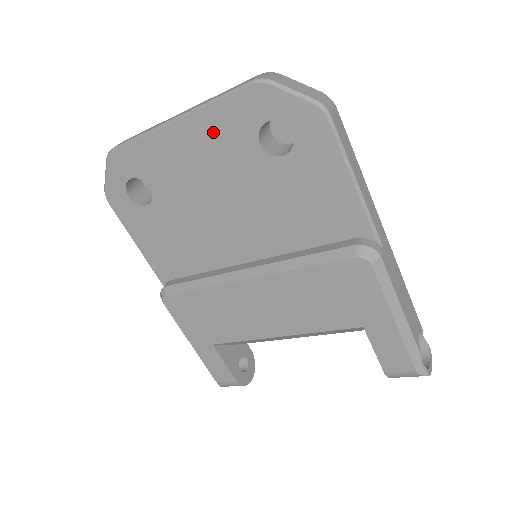
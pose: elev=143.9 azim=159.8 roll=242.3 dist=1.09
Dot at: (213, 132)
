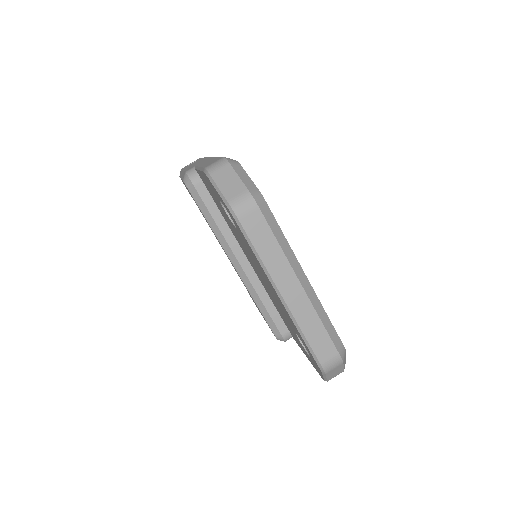
Dot at: (287, 315)
